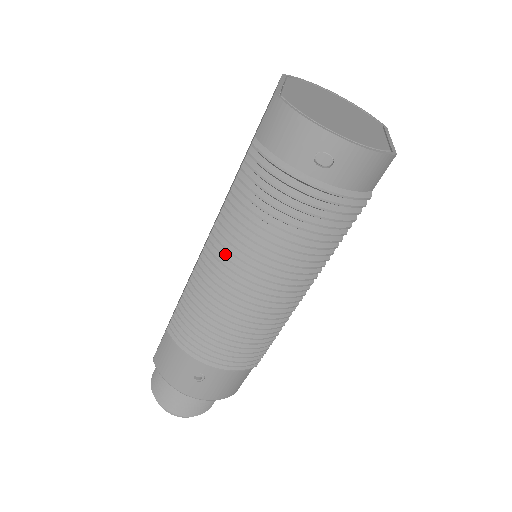
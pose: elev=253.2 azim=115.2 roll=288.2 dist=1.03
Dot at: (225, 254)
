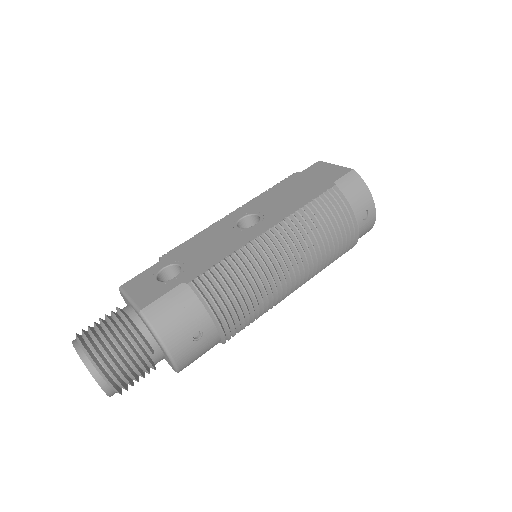
Dot at: (291, 238)
